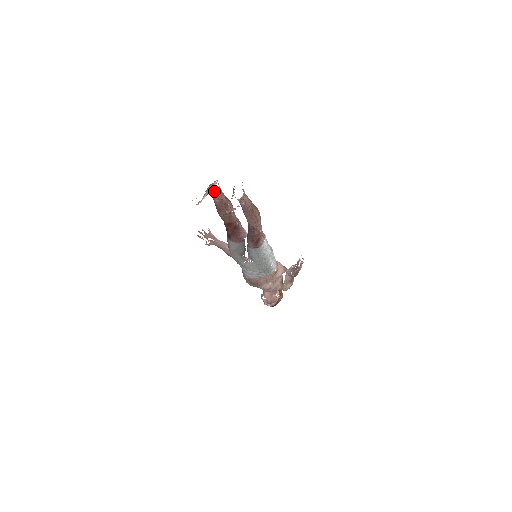
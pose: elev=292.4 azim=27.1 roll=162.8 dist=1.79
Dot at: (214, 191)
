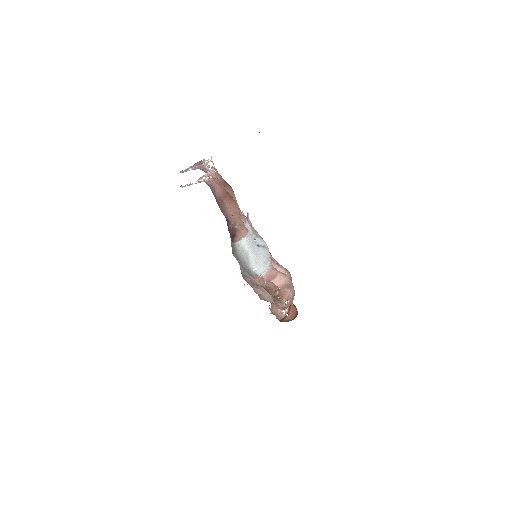
Dot at: (204, 169)
